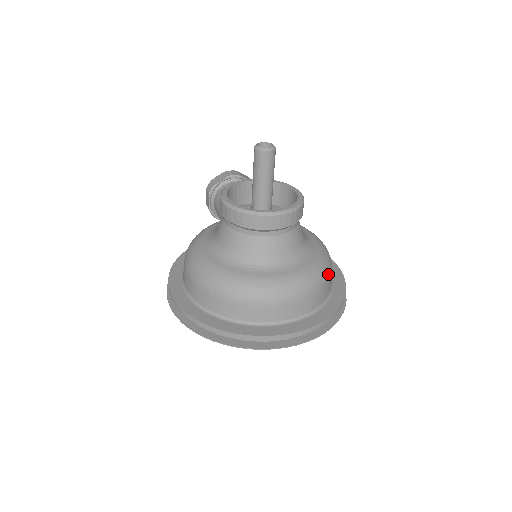
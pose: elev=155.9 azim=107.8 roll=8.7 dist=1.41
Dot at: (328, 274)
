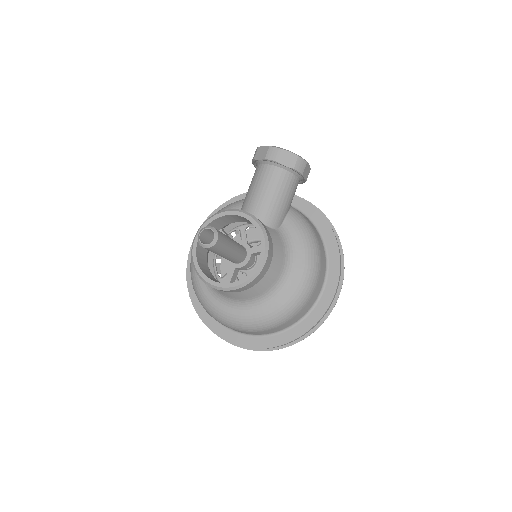
Dot at: (282, 322)
